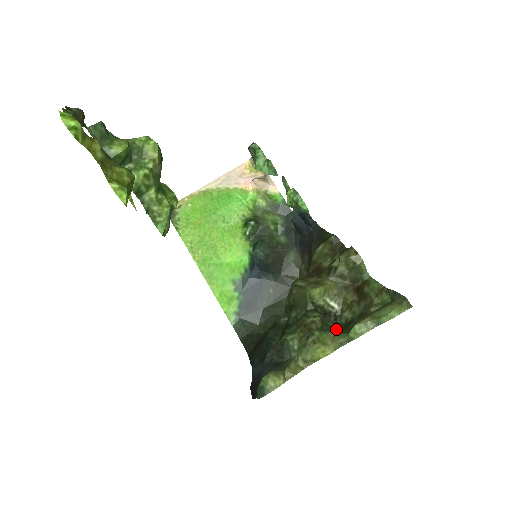
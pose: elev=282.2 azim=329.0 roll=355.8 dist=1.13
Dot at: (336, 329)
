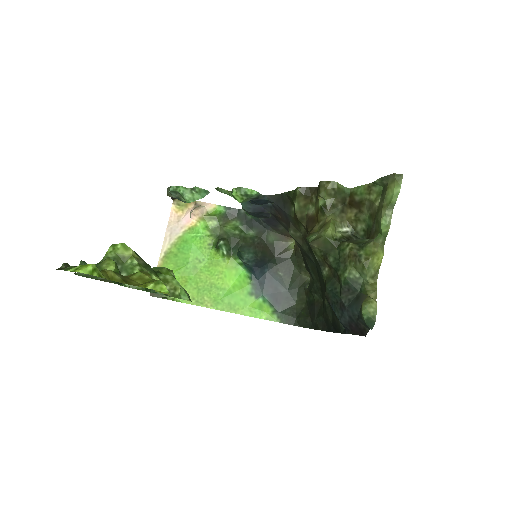
Dot at: (367, 240)
